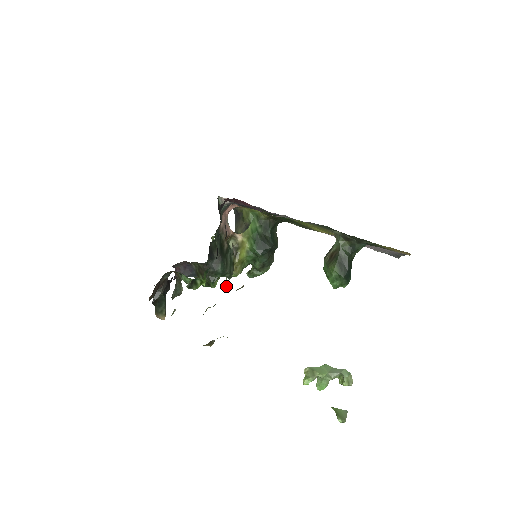
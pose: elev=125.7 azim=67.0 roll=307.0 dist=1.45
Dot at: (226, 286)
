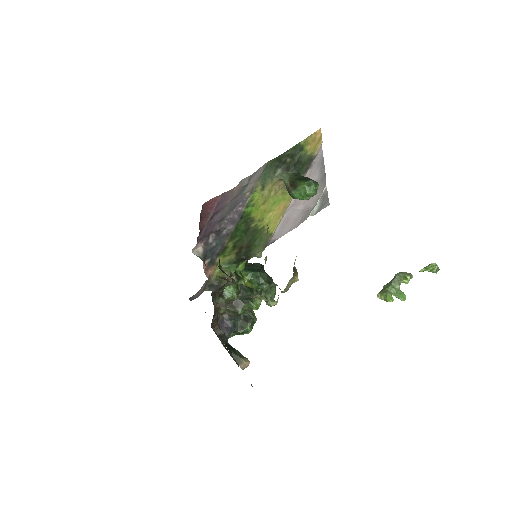
Dot at: occluded
